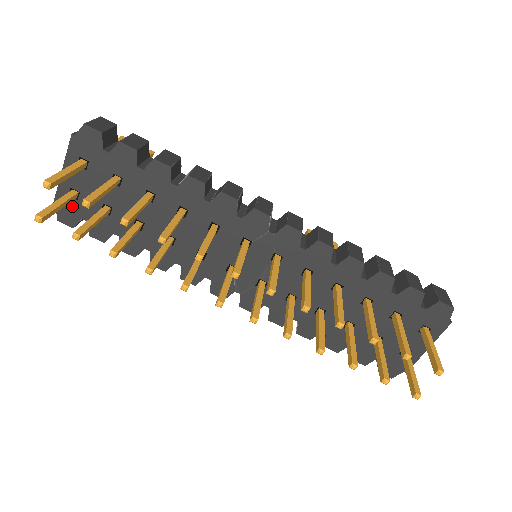
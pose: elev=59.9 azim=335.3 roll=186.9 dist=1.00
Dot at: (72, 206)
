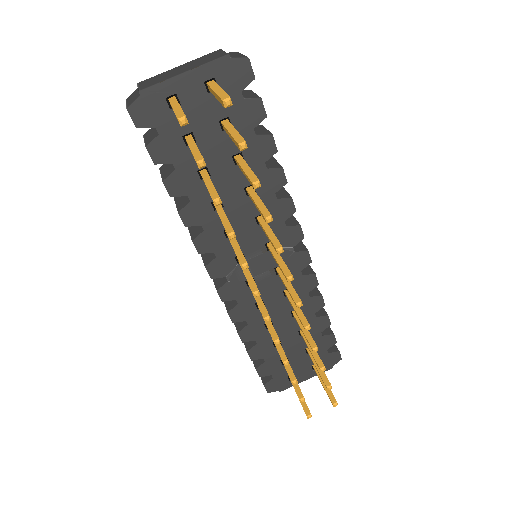
Dot at: (159, 109)
